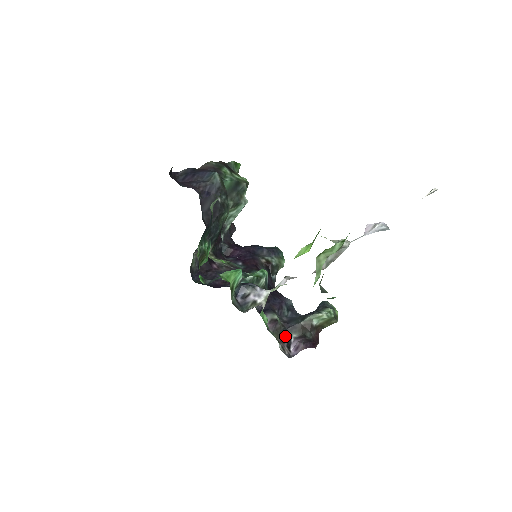
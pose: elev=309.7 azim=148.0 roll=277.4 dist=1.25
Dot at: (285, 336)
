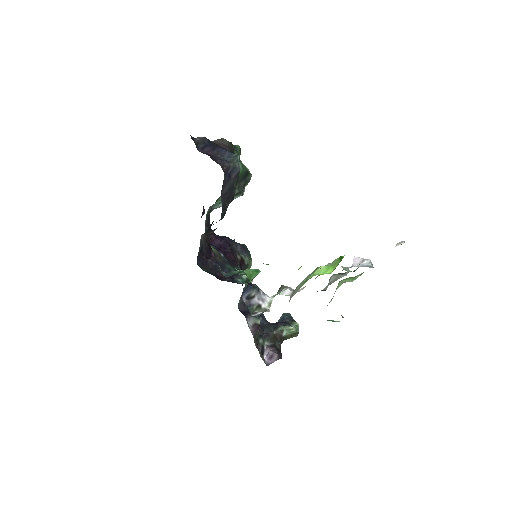
Dot at: (260, 342)
